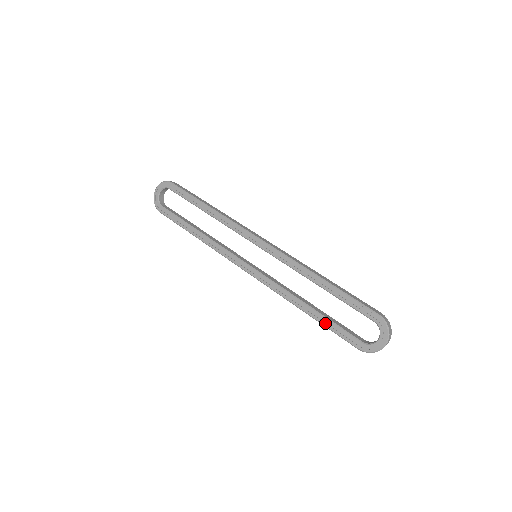
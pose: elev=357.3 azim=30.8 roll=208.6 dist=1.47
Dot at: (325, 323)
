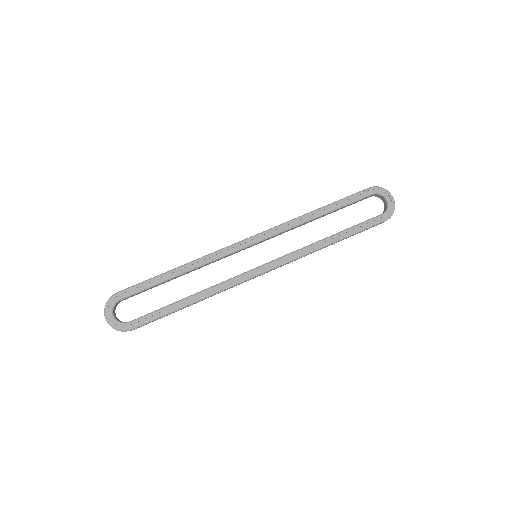
Dot at: (352, 232)
